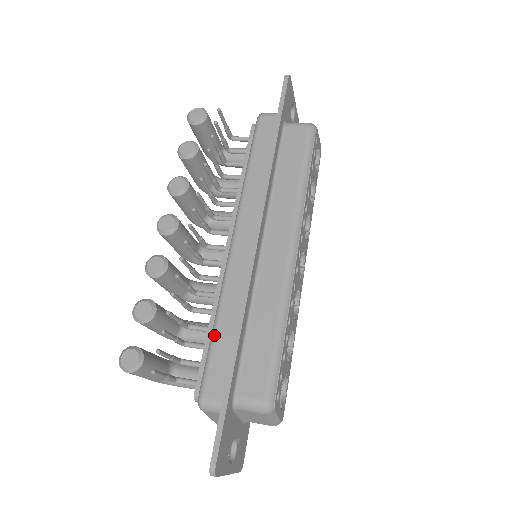
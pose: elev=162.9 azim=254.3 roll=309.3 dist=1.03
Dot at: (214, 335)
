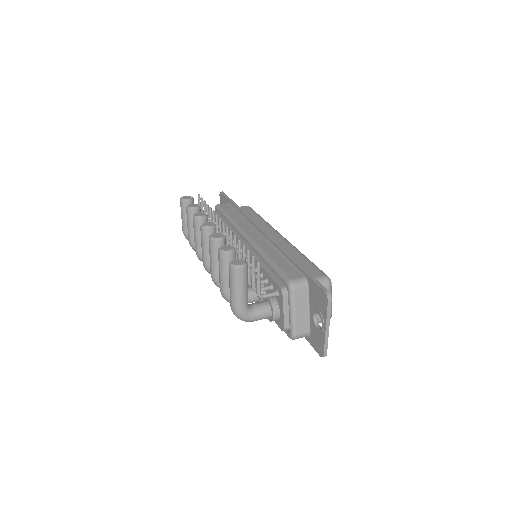
Dot at: (272, 261)
